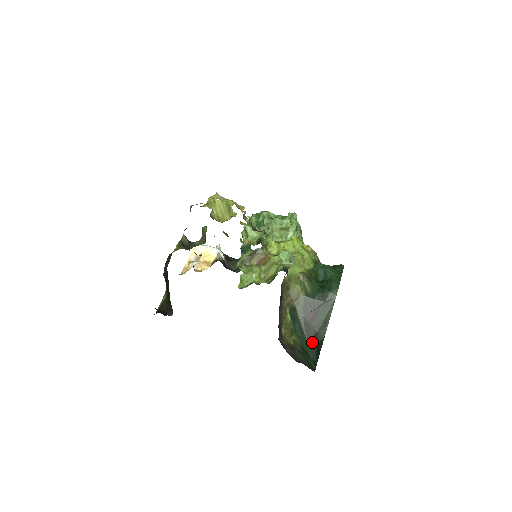
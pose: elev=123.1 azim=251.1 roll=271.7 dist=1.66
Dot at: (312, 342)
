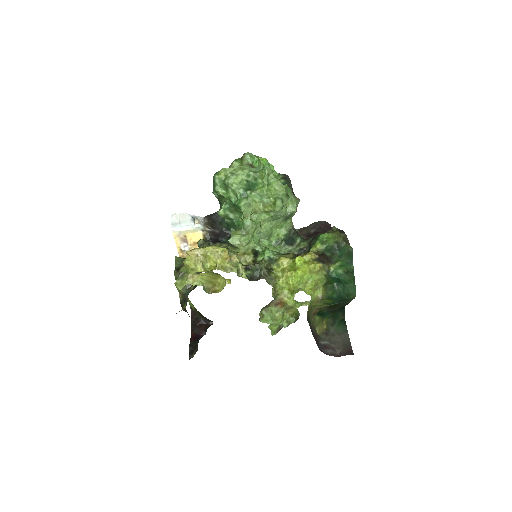
Dot at: (339, 310)
